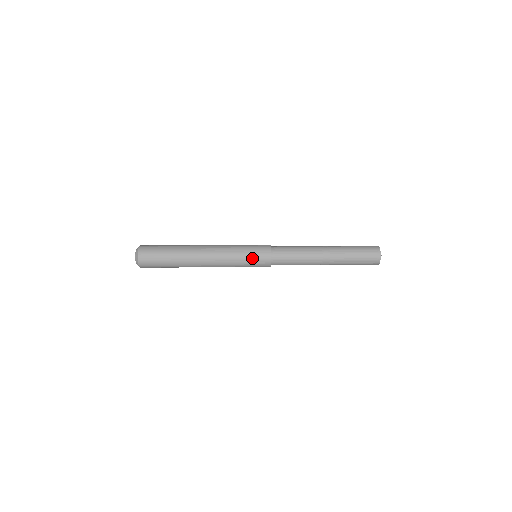
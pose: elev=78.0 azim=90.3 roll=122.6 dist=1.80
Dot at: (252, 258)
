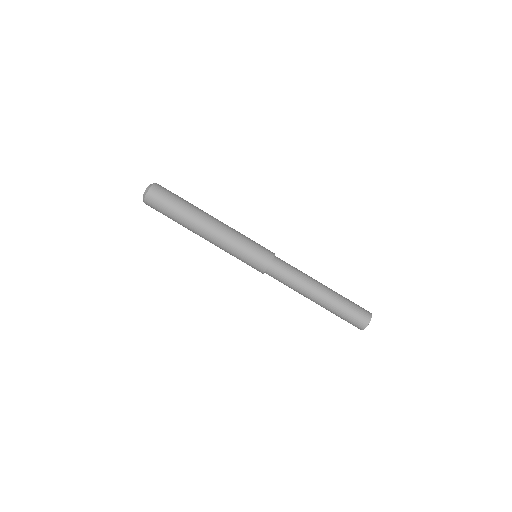
Dot at: (255, 249)
